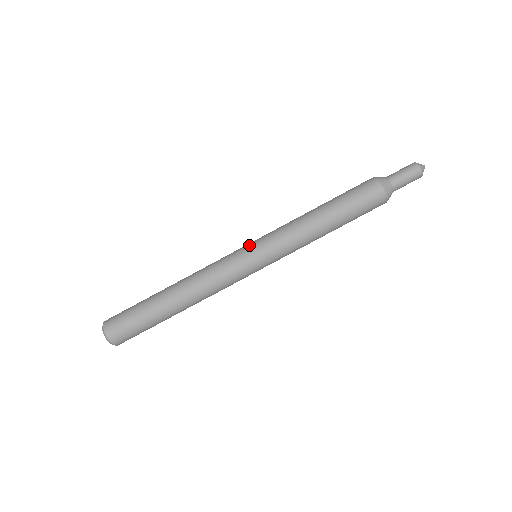
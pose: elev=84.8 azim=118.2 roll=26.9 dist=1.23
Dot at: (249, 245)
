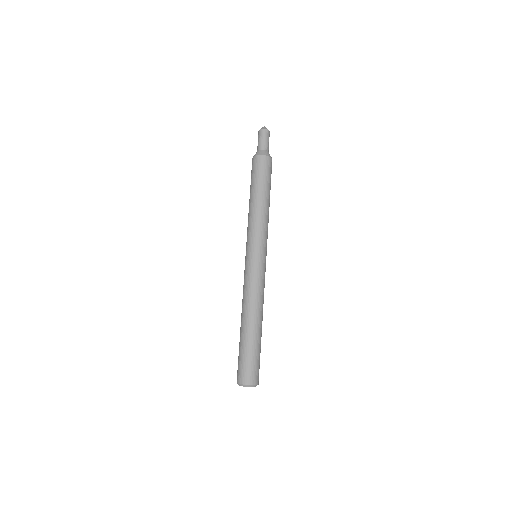
Dot at: (255, 254)
